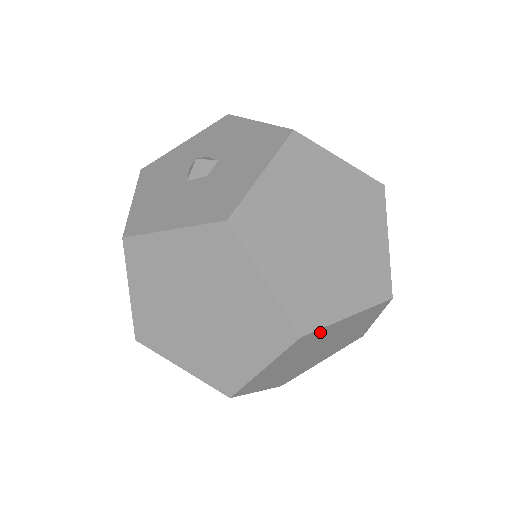
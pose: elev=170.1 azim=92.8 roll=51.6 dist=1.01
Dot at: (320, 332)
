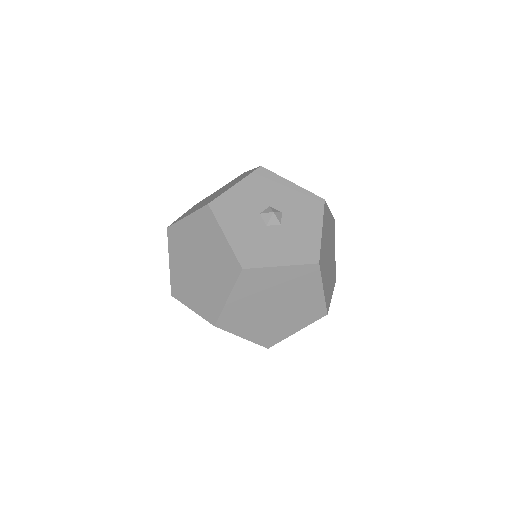
Dot at: occluded
